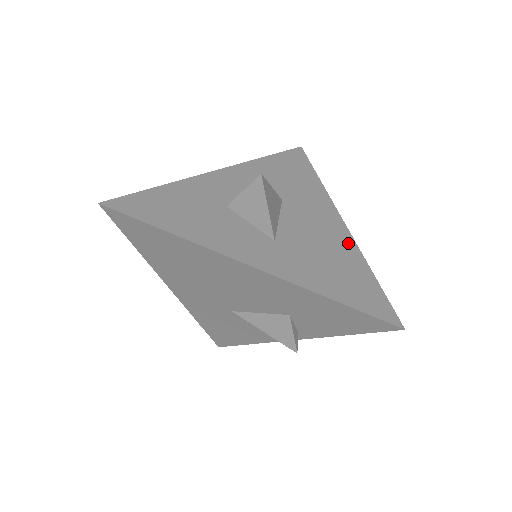
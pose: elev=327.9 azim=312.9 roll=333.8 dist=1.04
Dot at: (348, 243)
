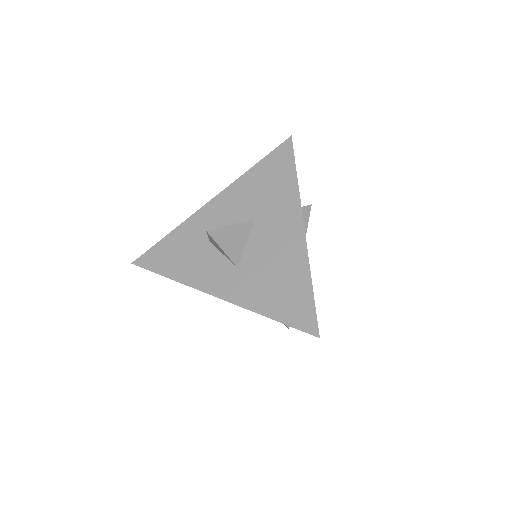
Dot at: (300, 254)
